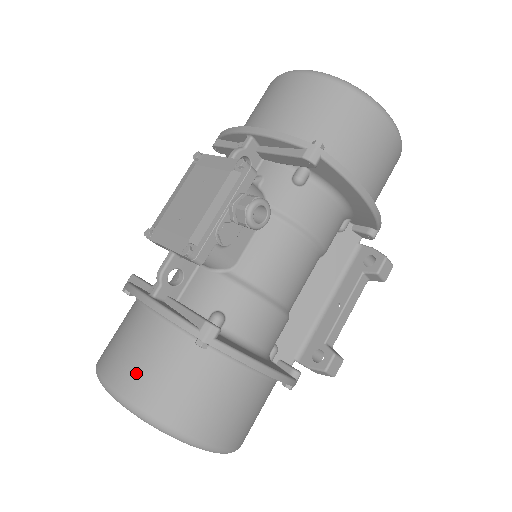
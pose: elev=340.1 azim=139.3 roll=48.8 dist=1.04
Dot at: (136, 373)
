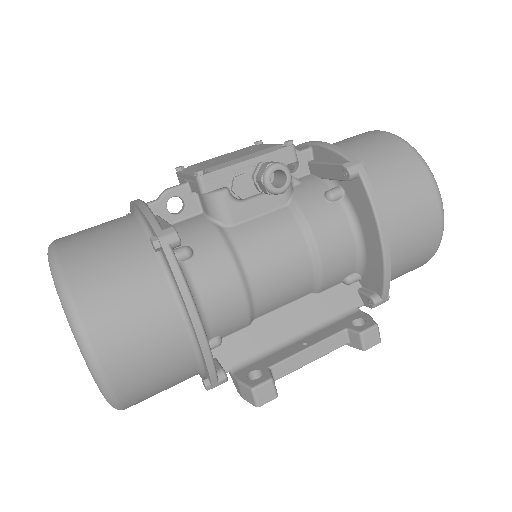
Dot at: (83, 244)
